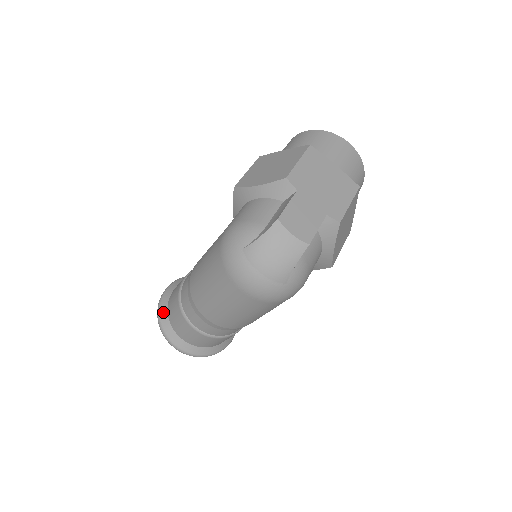
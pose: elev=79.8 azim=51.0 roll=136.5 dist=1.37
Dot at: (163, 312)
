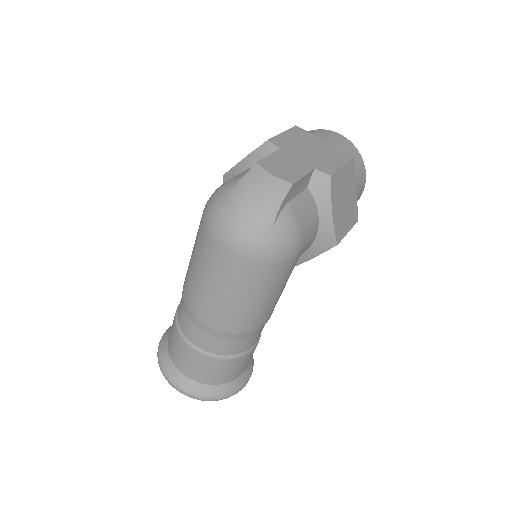
Dot at: (163, 347)
